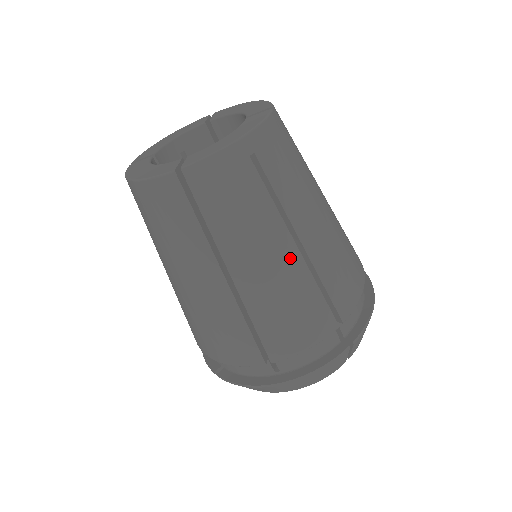
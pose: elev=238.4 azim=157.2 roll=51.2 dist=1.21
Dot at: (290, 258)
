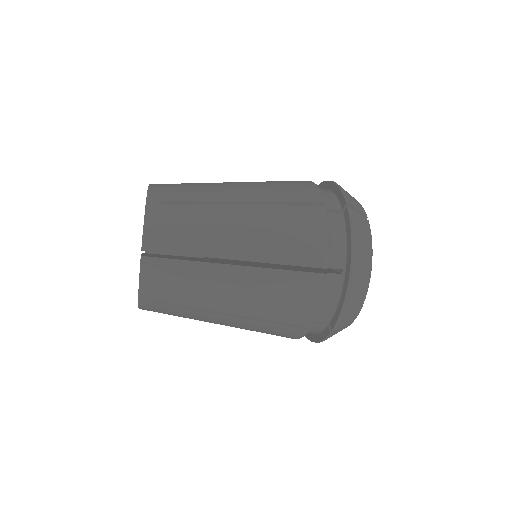
Dot at: (233, 321)
